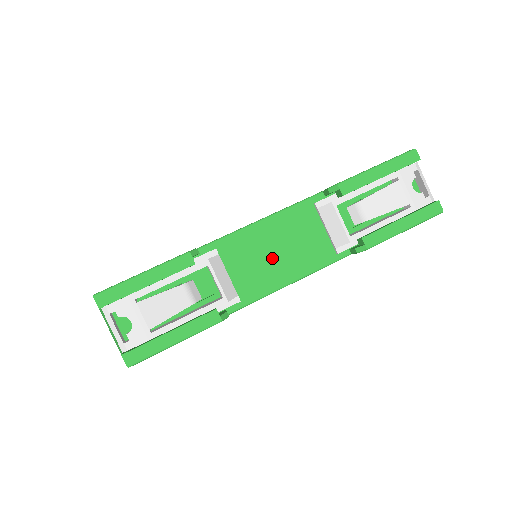
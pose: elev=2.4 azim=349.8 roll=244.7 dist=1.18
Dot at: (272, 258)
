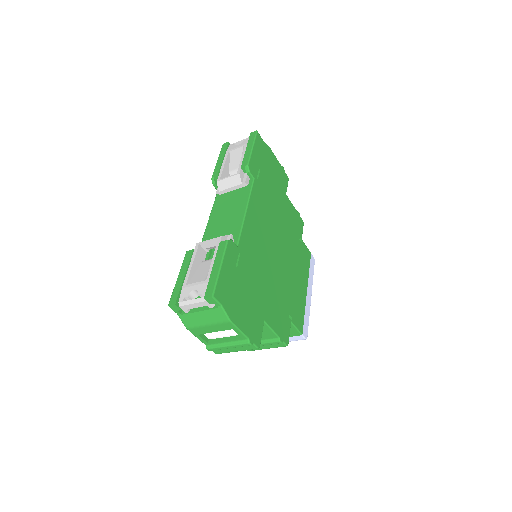
Dot at: (227, 218)
